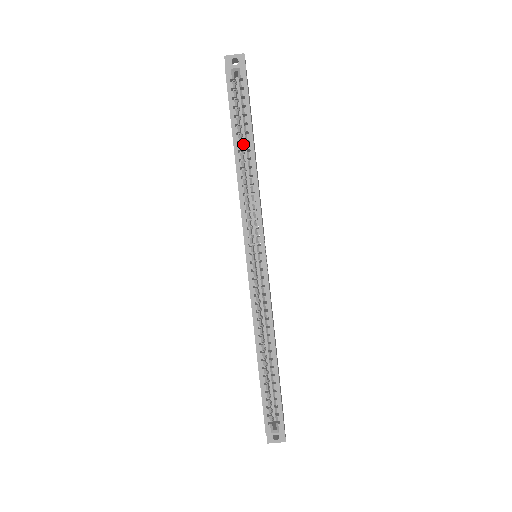
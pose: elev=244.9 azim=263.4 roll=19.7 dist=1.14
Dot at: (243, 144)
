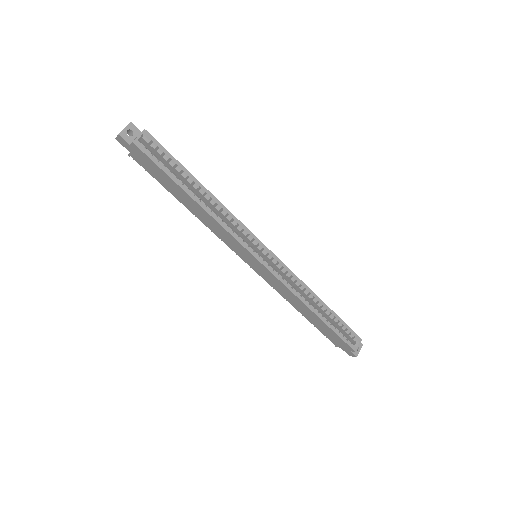
Dot at: (188, 188)
